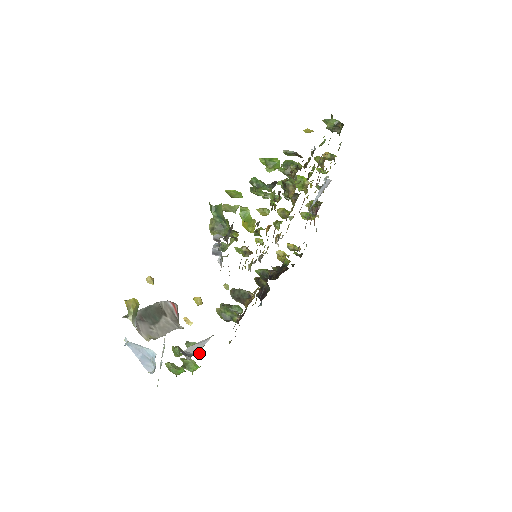
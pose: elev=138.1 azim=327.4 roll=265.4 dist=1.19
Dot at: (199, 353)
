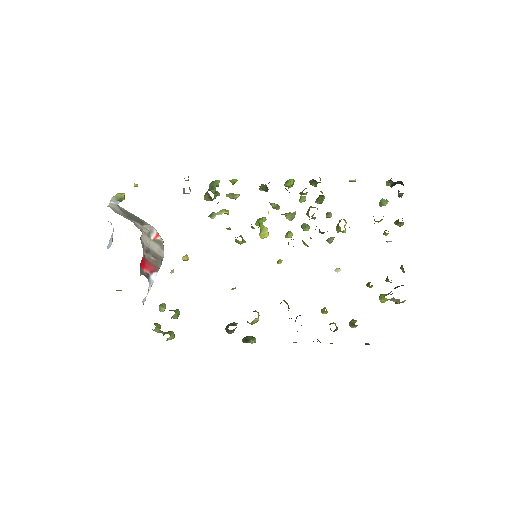
Dot at: (170, 310)
